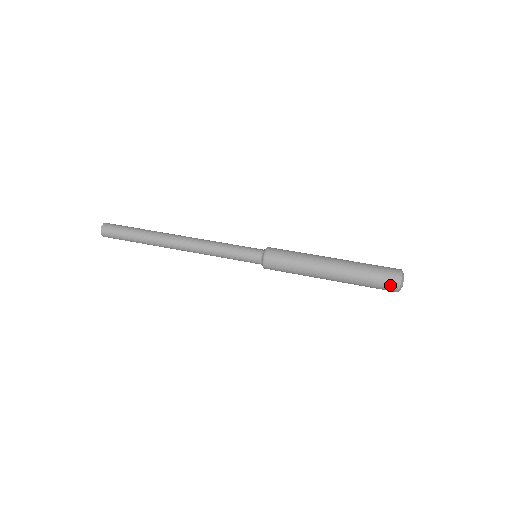
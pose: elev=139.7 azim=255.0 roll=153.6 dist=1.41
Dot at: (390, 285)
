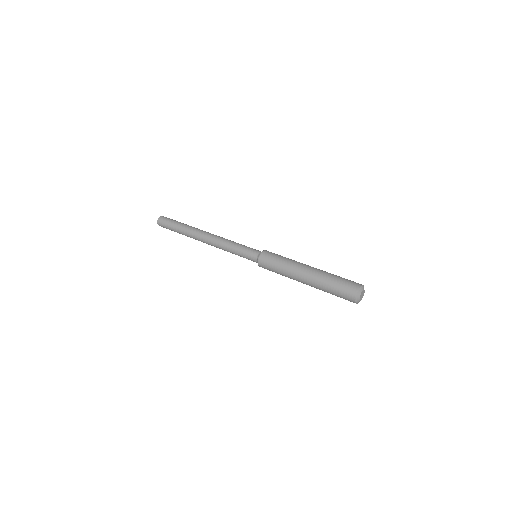
Dot at: (348, 299)
